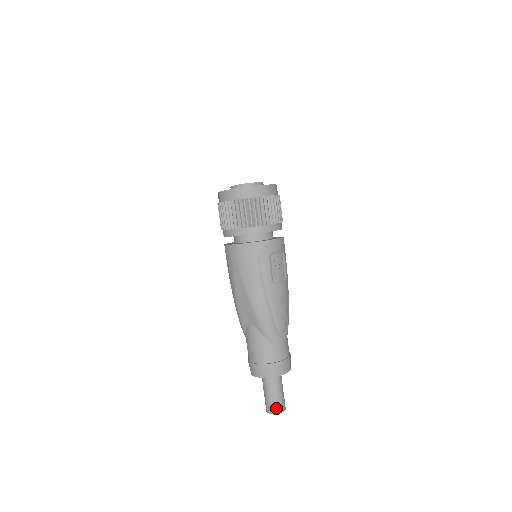
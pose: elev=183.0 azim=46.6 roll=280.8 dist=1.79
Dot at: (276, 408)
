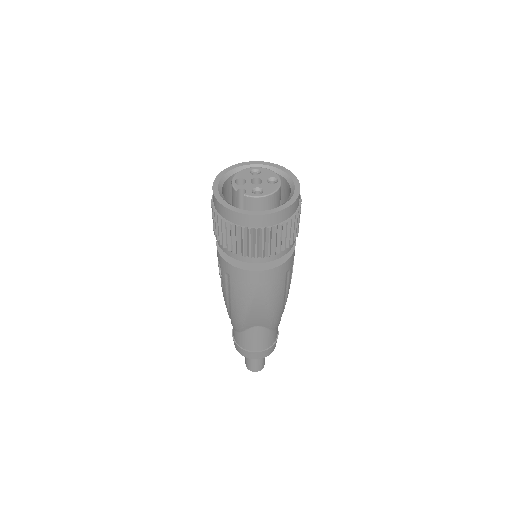
Dot at: (263, 366)
